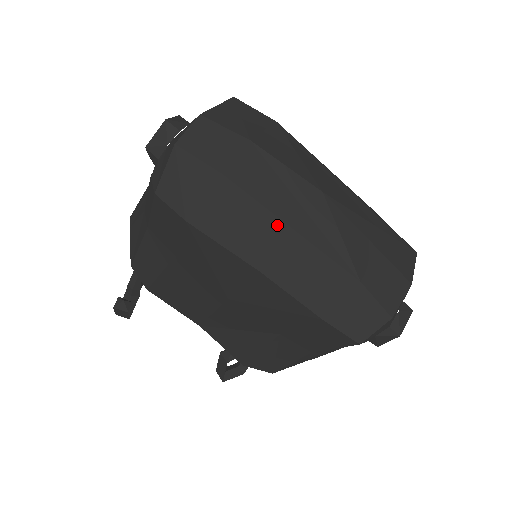
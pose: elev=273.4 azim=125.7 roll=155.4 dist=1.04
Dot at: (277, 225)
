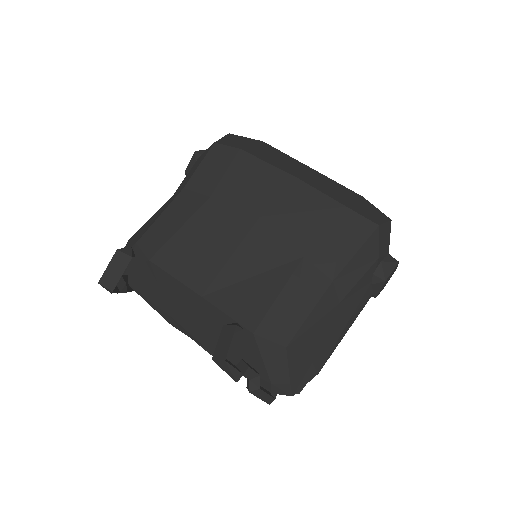
Dot at: (301, 164)
